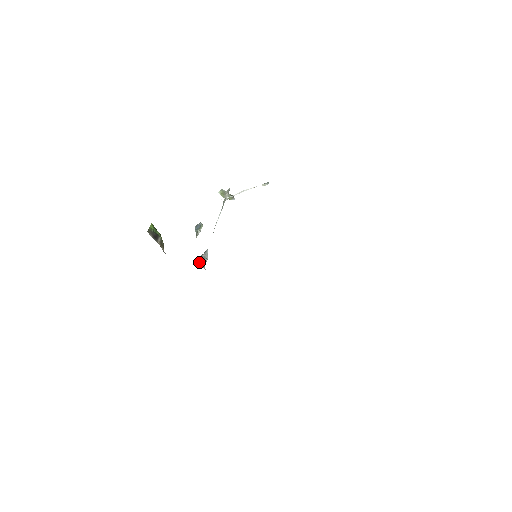
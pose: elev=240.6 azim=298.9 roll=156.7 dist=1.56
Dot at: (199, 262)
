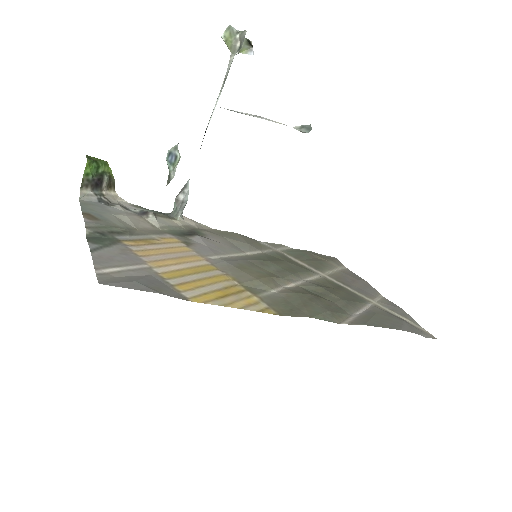
Dot at: (173, 209)
